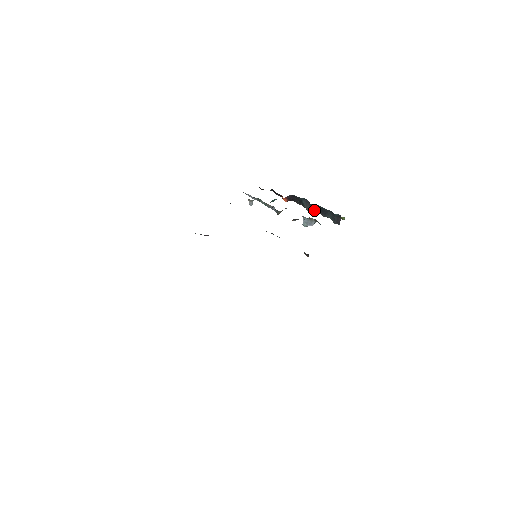
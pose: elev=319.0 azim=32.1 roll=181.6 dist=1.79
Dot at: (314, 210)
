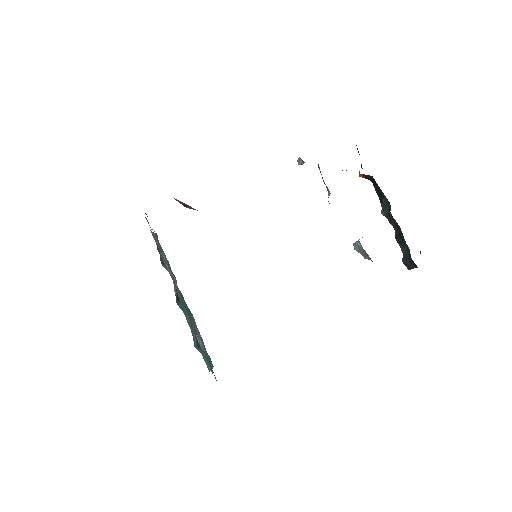
Dot at: (390, 222)
